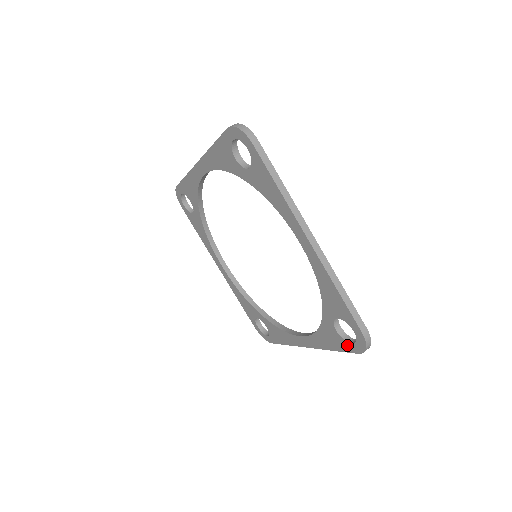
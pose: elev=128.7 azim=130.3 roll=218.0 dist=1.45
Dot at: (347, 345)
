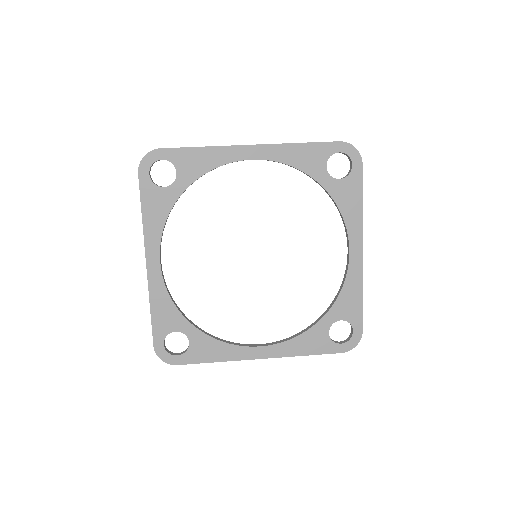
Dot at: (333, 346)
